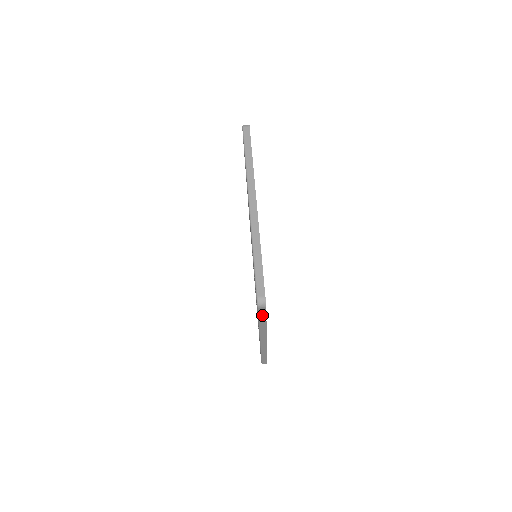
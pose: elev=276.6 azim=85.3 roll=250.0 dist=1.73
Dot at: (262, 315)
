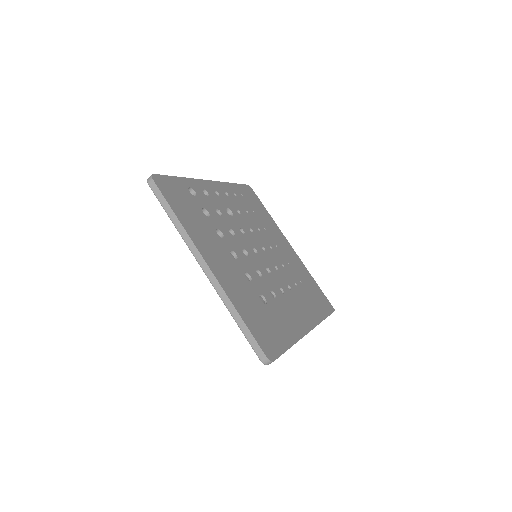
Dot at: occluded
